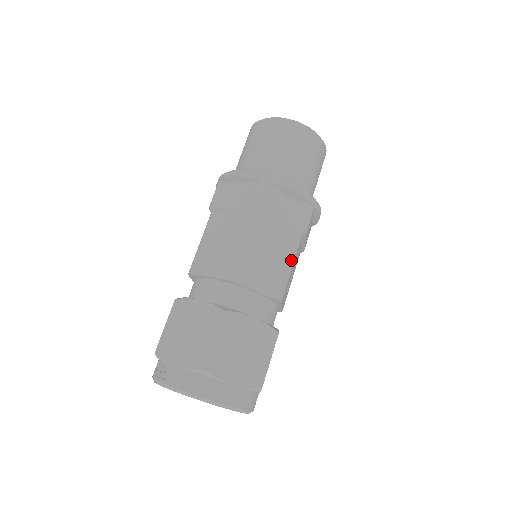
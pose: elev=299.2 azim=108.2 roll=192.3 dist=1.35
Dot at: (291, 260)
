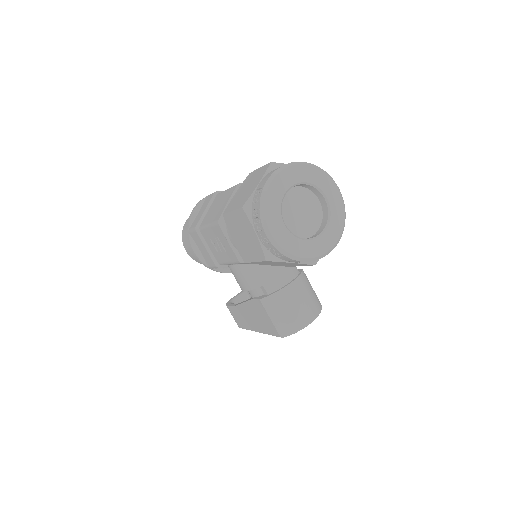
Dot at: occluded
